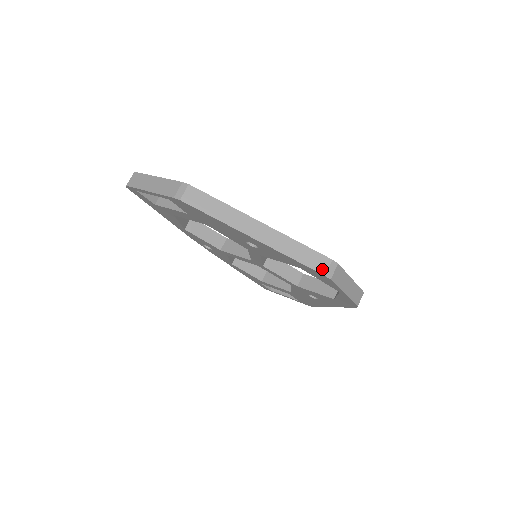
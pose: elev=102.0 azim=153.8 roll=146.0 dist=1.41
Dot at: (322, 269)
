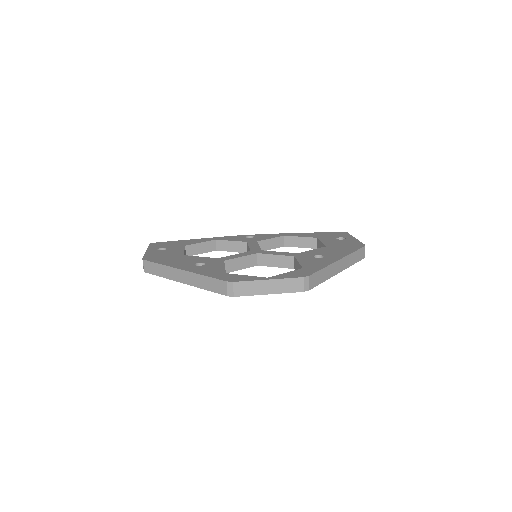
Dot at: (224, 291)
